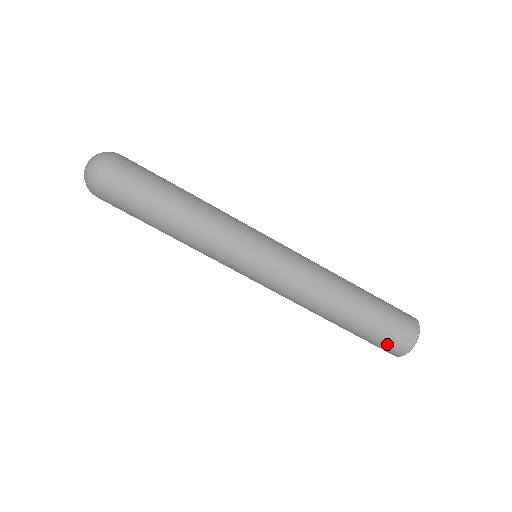
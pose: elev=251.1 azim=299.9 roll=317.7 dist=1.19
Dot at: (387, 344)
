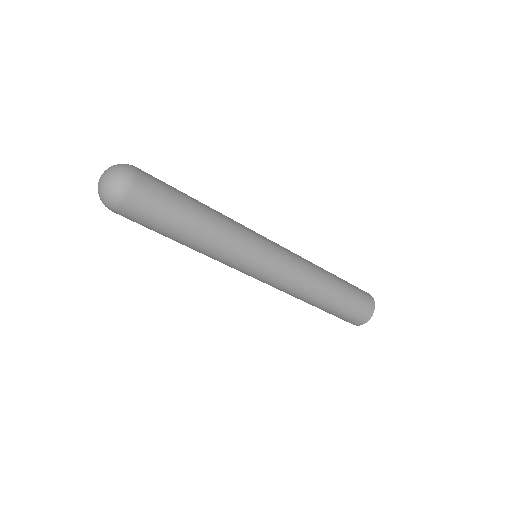
Dot at: (354, 317)
